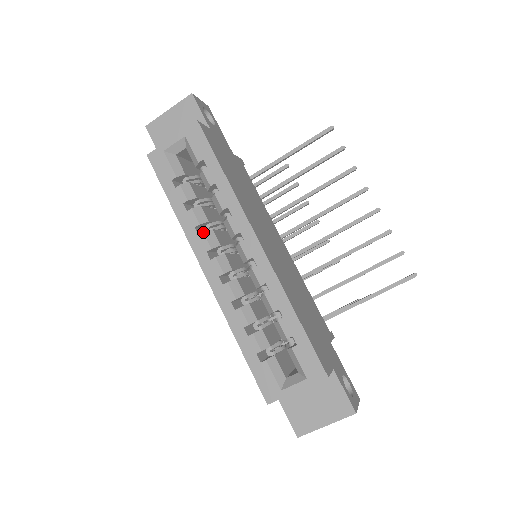
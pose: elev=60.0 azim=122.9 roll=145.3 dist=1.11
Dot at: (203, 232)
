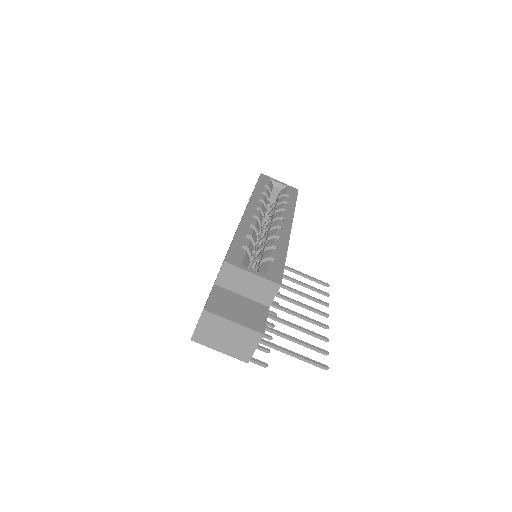
Dot at: occluded
